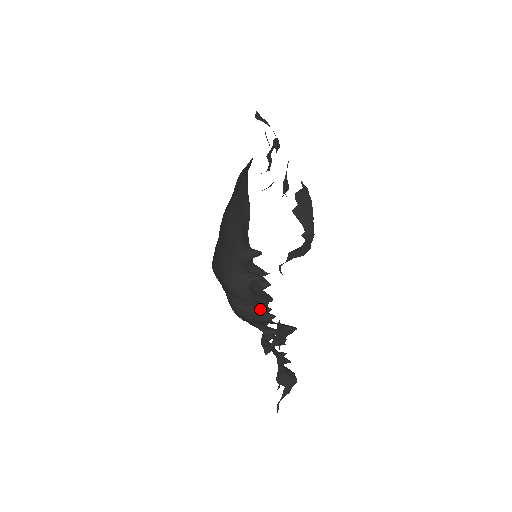
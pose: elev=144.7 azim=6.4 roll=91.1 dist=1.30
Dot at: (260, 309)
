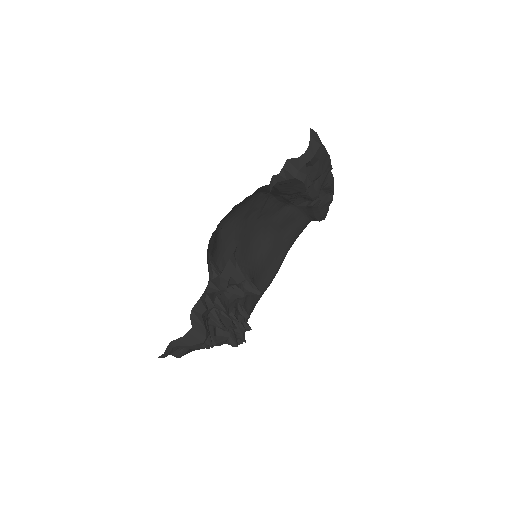
Dot at: occluded
